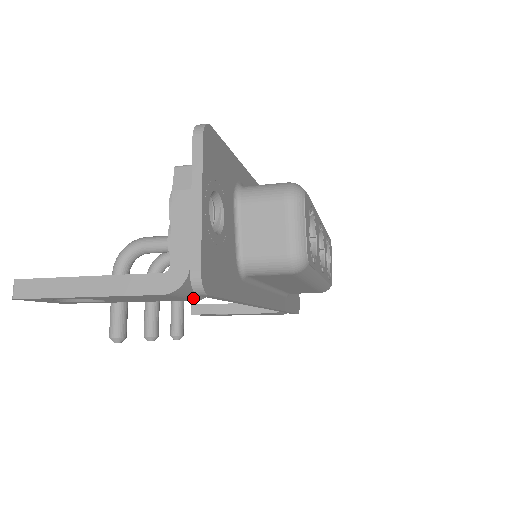
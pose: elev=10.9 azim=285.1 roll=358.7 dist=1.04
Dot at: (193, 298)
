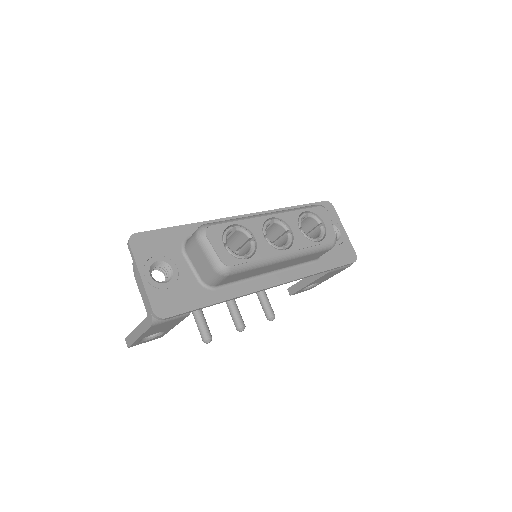
Dot at: (180, 317)
